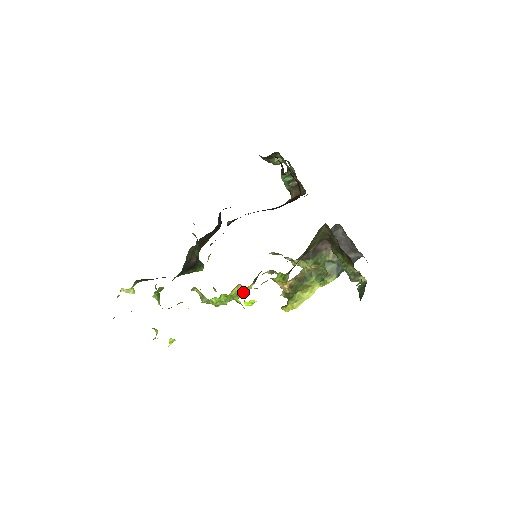
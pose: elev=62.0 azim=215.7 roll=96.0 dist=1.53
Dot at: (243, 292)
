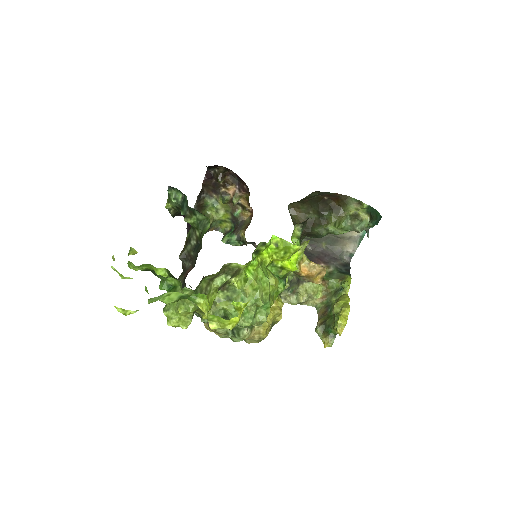
Dot at: (278, 310)
